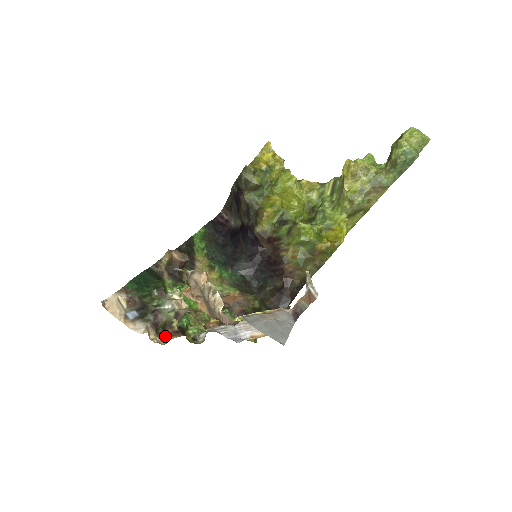
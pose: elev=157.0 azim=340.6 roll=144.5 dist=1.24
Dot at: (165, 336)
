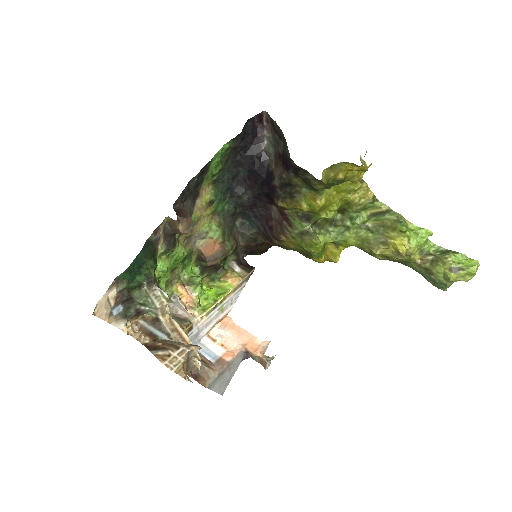
Dot at: (139, 317)
